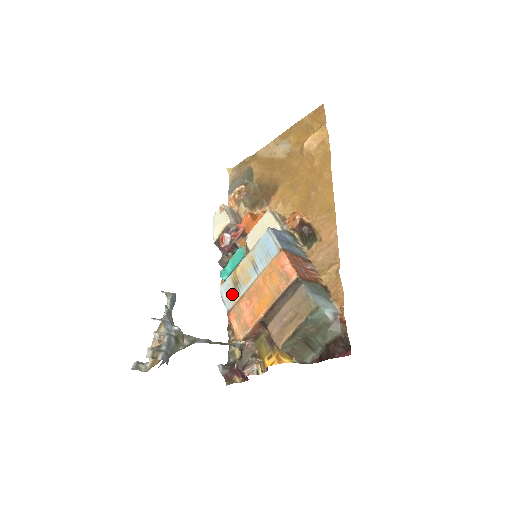
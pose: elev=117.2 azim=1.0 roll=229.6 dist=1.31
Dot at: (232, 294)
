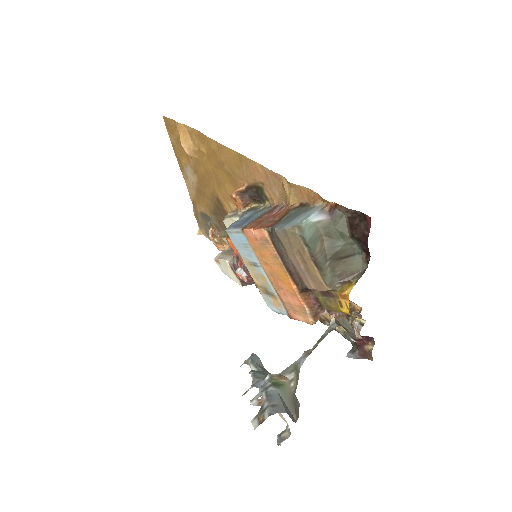
Dot at: (274, 302)
